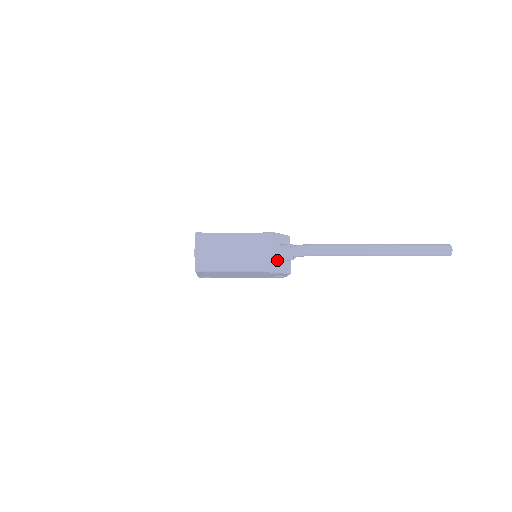
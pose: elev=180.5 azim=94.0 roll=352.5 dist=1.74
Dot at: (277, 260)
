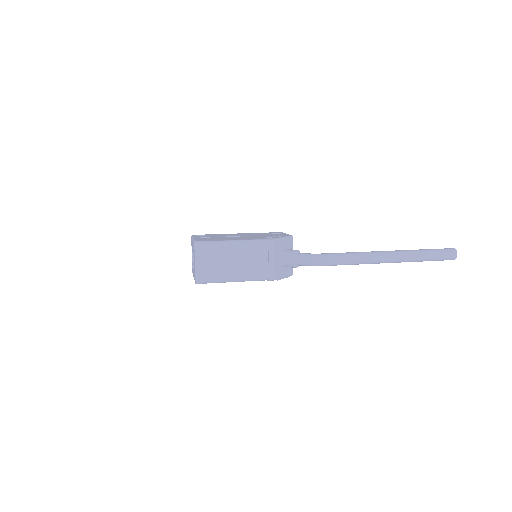
Dot at: (281, 267)
